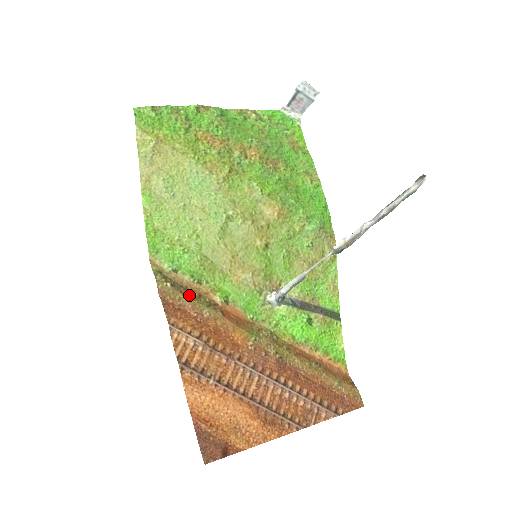
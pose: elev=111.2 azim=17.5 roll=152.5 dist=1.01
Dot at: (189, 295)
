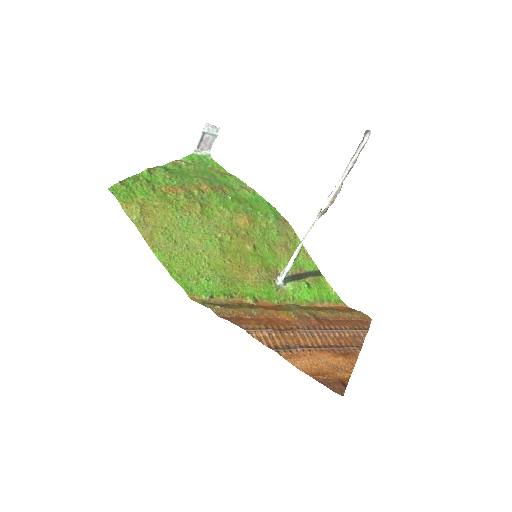
Dot at: (235, 307)
